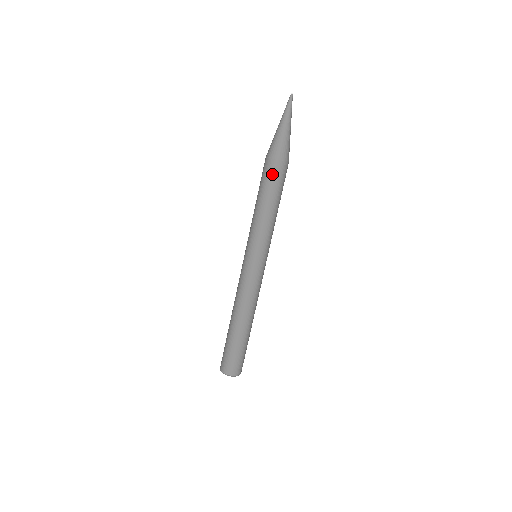
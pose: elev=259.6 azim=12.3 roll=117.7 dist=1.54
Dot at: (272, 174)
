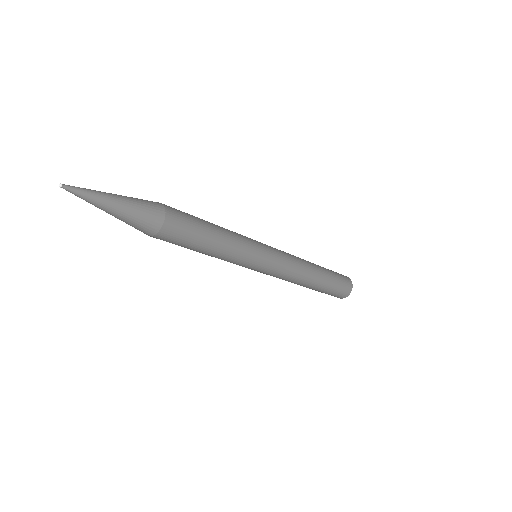
Dot at: occluded
